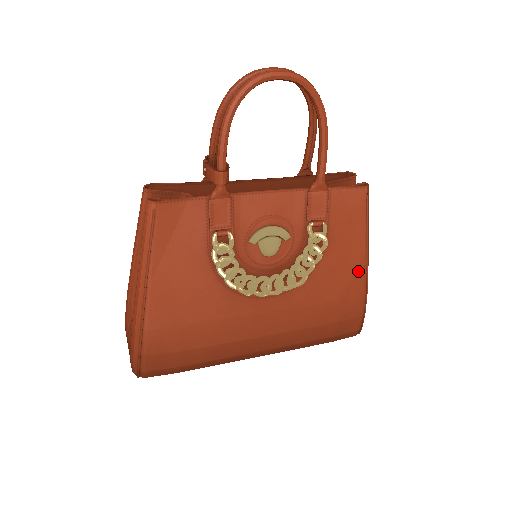
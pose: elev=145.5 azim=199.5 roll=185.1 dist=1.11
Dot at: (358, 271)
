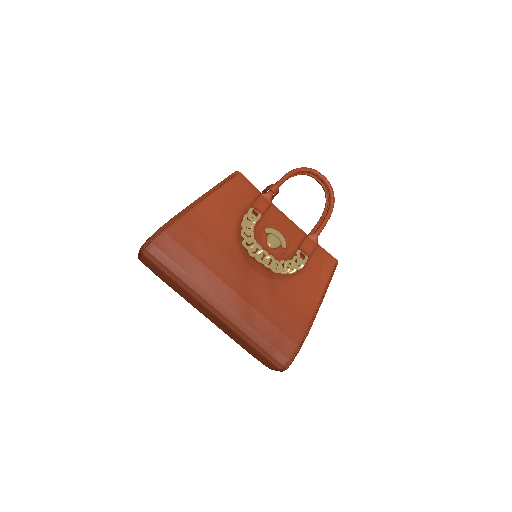
Dot at: (311, 306)
